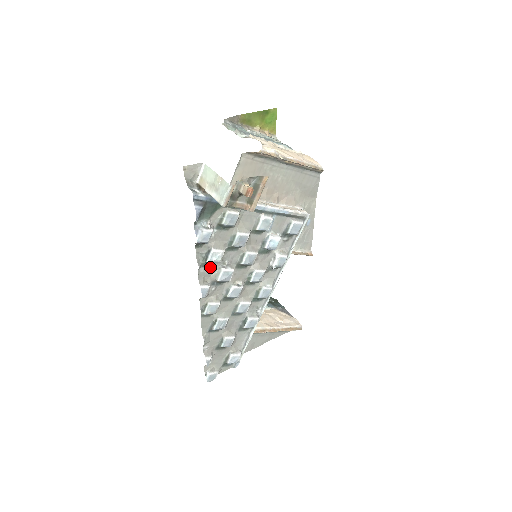
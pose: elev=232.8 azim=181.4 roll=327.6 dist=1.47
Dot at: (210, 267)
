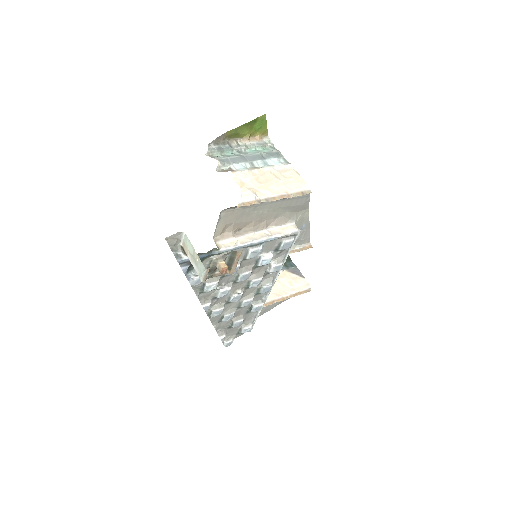
Dot at: occluded
